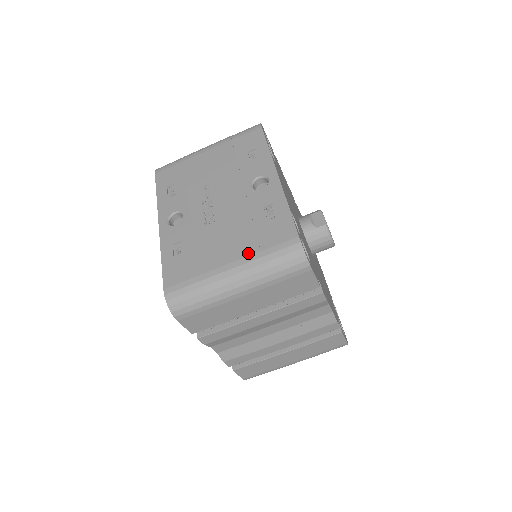
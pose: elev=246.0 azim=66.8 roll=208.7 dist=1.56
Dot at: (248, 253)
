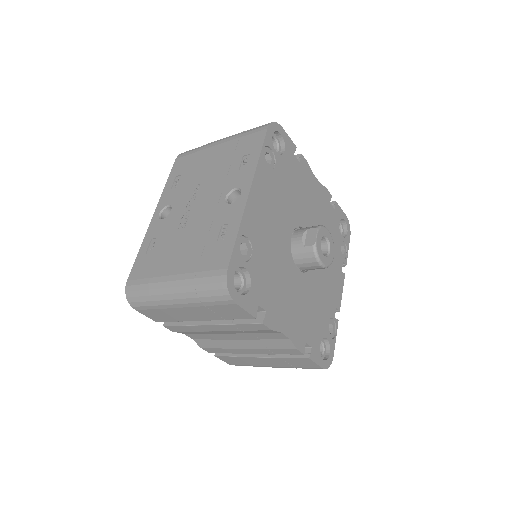
Dot at: (188, 270)
